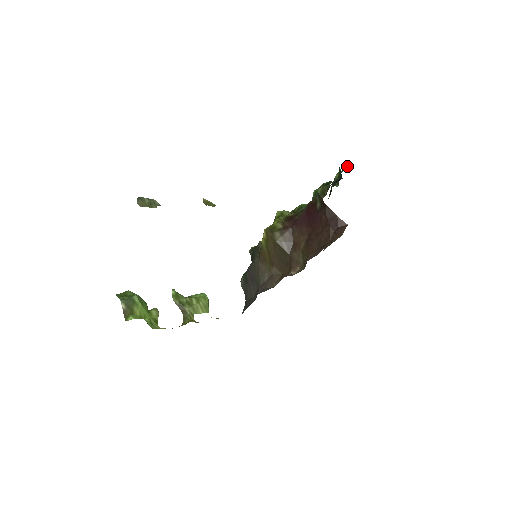
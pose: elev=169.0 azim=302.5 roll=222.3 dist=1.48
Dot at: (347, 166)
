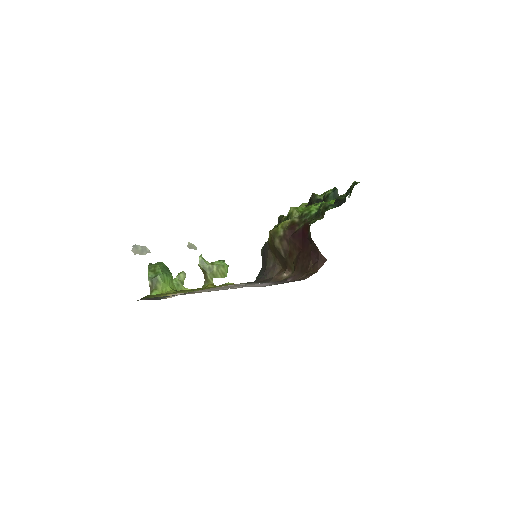
Dot at: occluded
